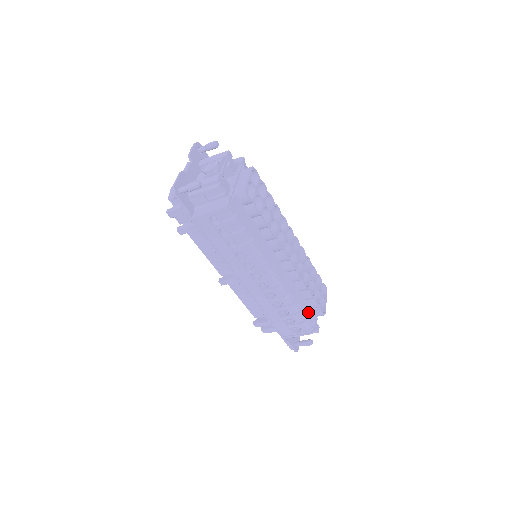
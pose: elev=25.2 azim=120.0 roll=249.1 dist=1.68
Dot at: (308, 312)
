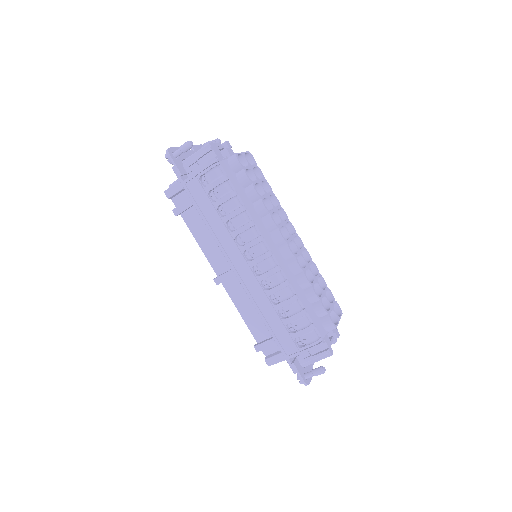
Dot at: (314, 318)
